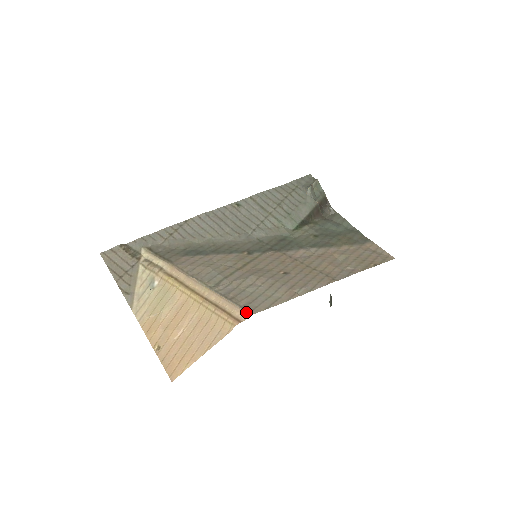
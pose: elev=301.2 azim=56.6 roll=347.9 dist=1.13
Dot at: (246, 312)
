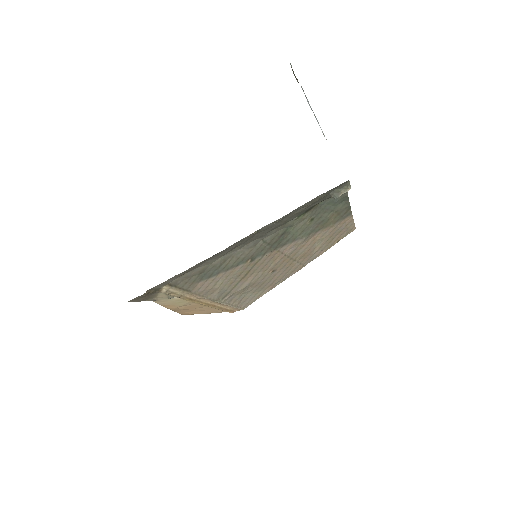
Dot at: occluded
